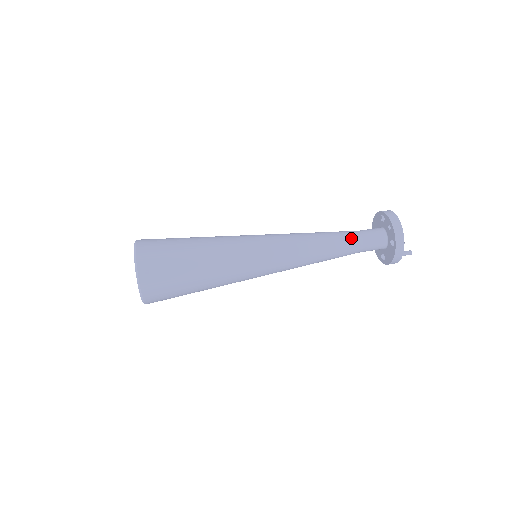
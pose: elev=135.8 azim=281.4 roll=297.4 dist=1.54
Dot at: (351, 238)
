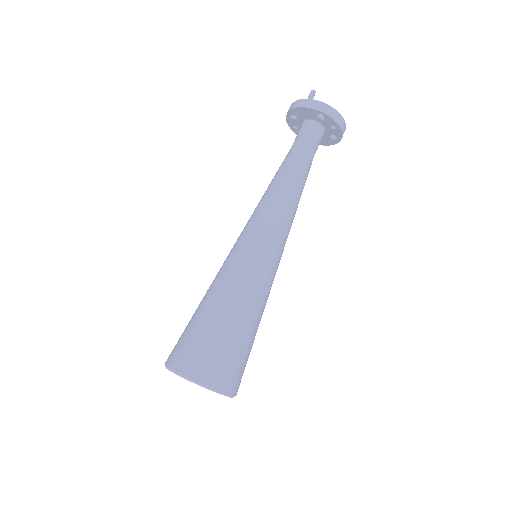
Dot at: (310, 164)
